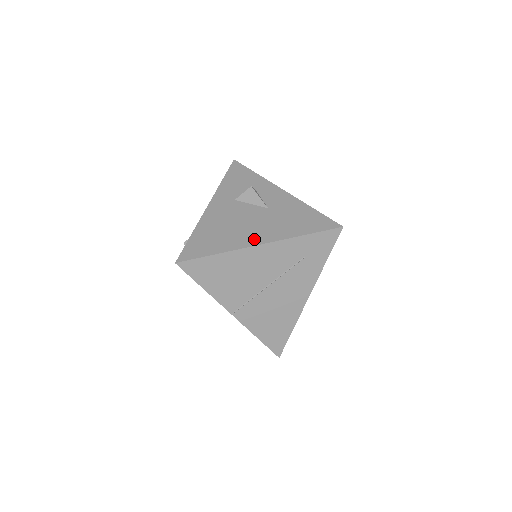
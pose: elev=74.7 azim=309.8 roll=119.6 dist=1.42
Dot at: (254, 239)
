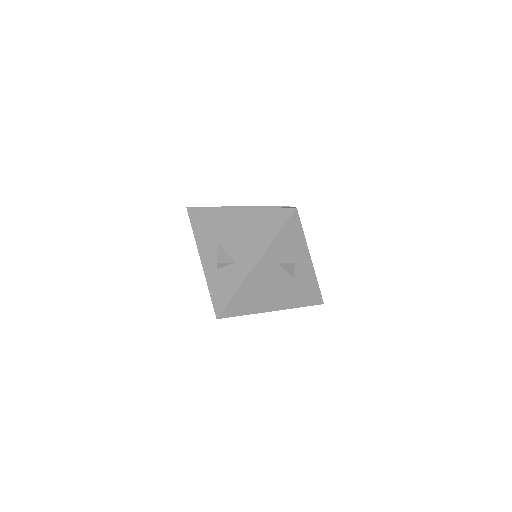
Dot at: (273, 306)
